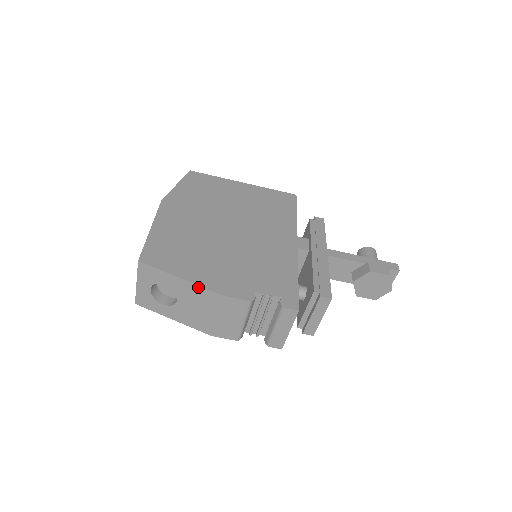
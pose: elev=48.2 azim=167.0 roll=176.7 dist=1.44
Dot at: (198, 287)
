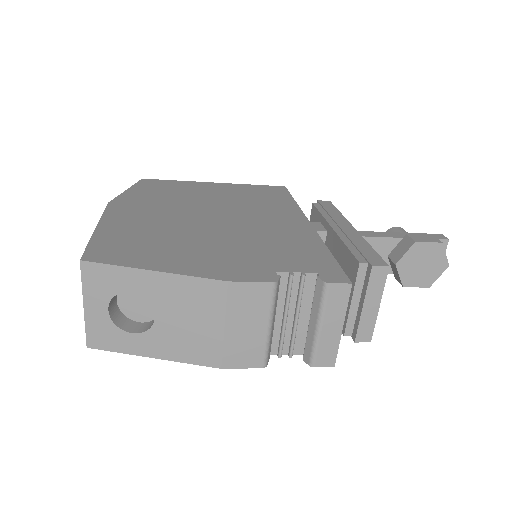
Dot at: (185, 278)
